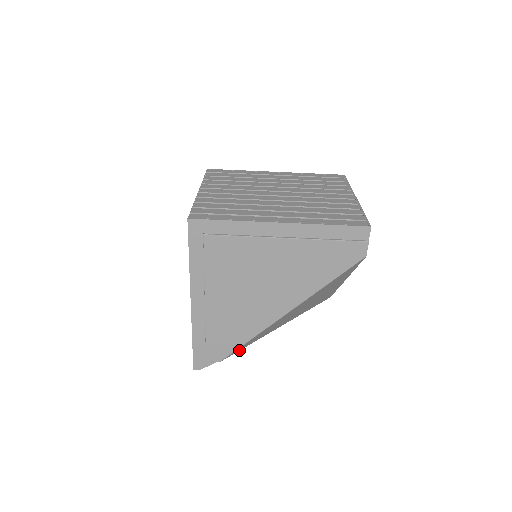
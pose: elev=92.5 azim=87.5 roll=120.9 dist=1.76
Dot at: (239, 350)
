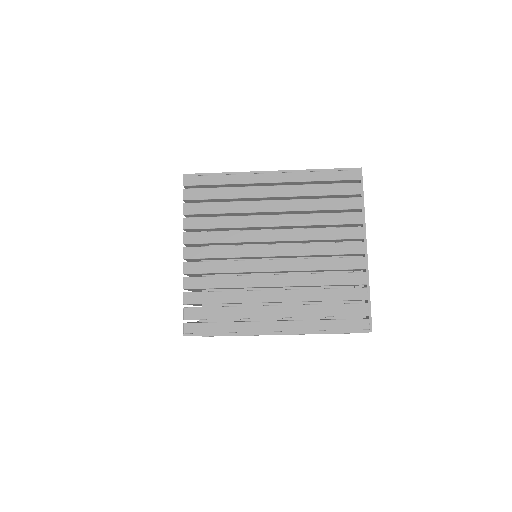
Dot at: occluded
